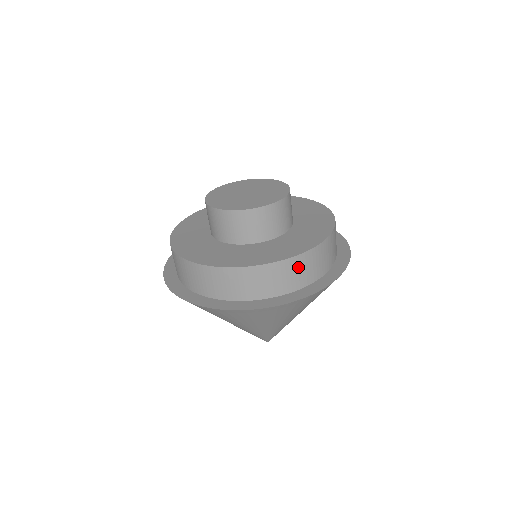
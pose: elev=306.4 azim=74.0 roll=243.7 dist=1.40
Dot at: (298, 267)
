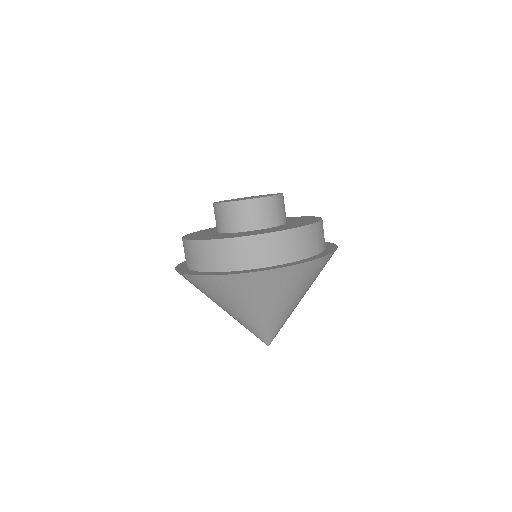
Dot at: (283, 242)
